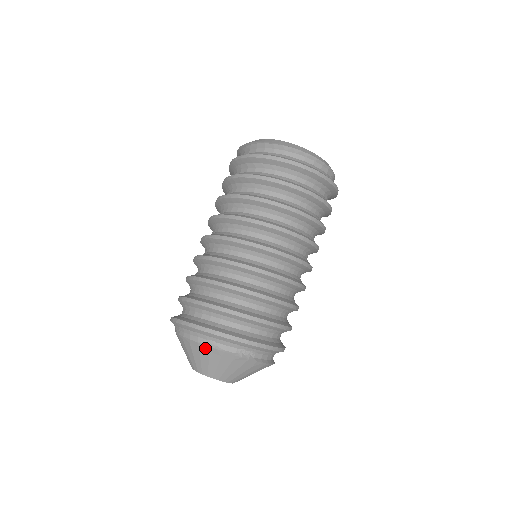
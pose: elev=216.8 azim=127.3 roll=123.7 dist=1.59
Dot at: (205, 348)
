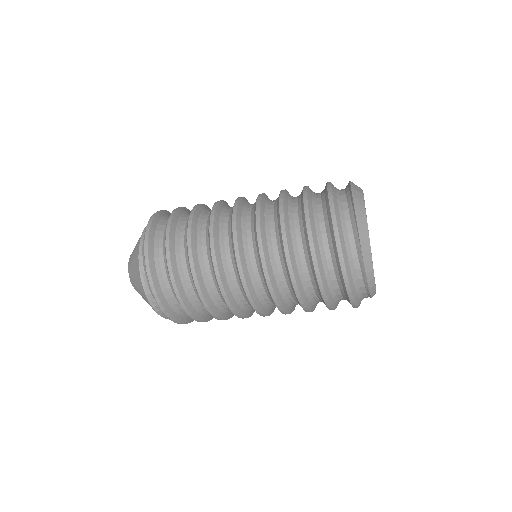
Dot at: (139, 275)
